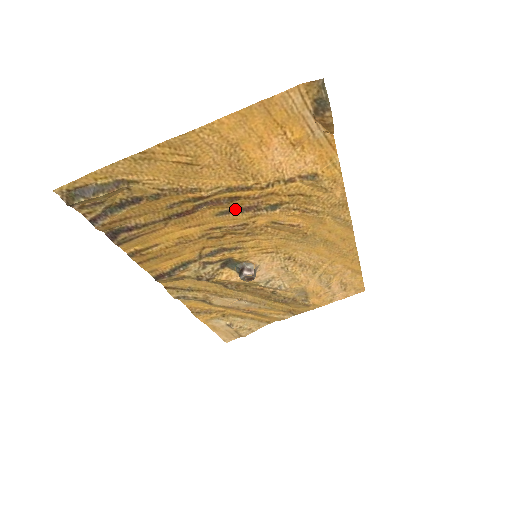
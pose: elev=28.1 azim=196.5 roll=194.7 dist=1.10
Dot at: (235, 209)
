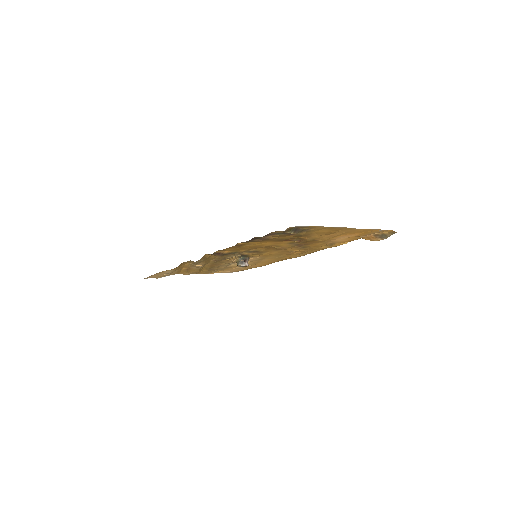
Dot at: (297, 244)
